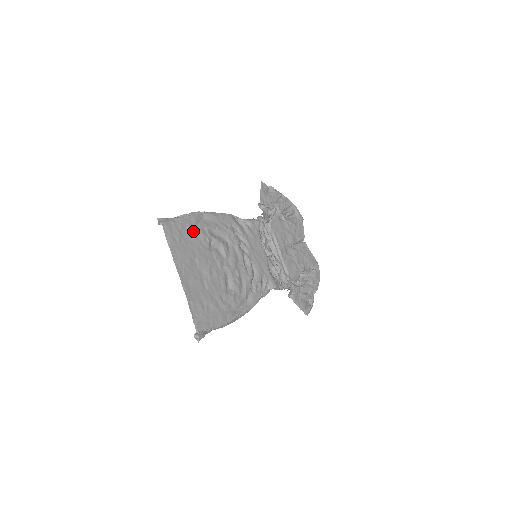
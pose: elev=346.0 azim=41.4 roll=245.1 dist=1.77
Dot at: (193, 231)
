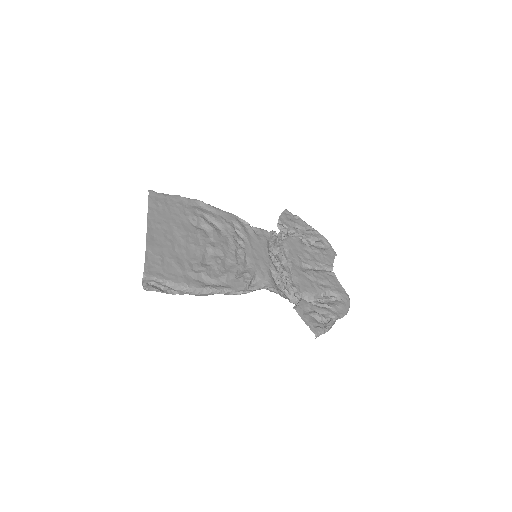
Dot at: (182, 208)
